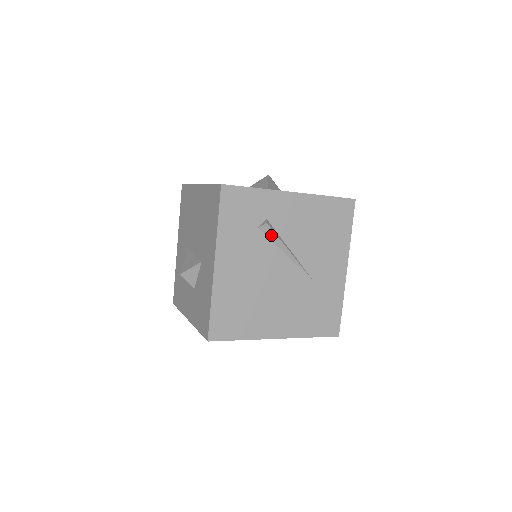
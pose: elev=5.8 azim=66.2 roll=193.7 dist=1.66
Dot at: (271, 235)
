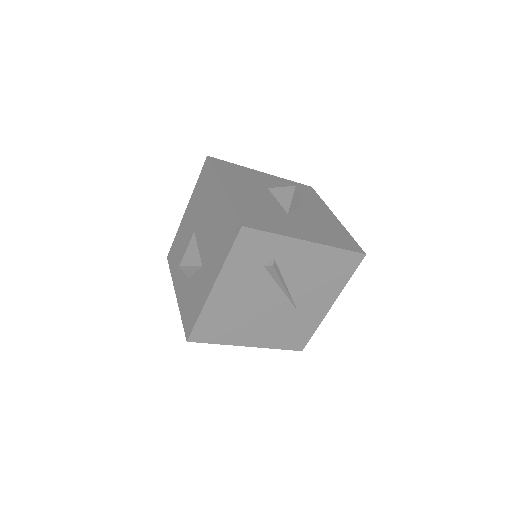
Dot at: (273, 274)
